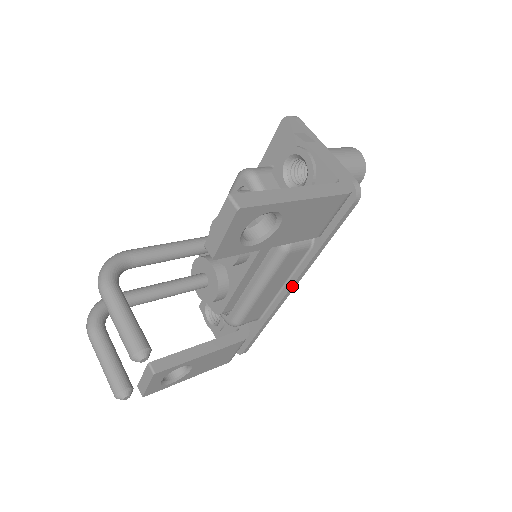
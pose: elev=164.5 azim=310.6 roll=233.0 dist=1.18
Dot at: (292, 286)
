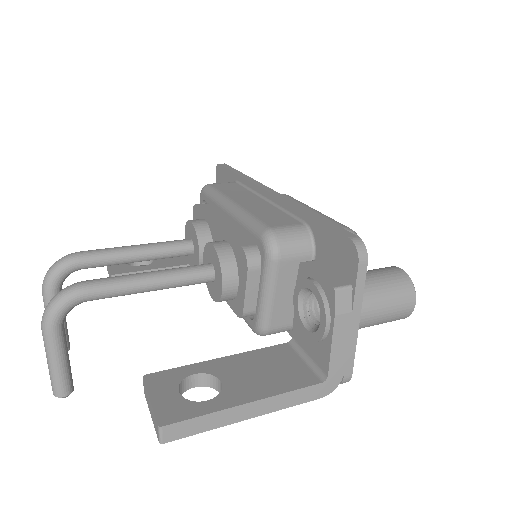
Dot at: occluded
